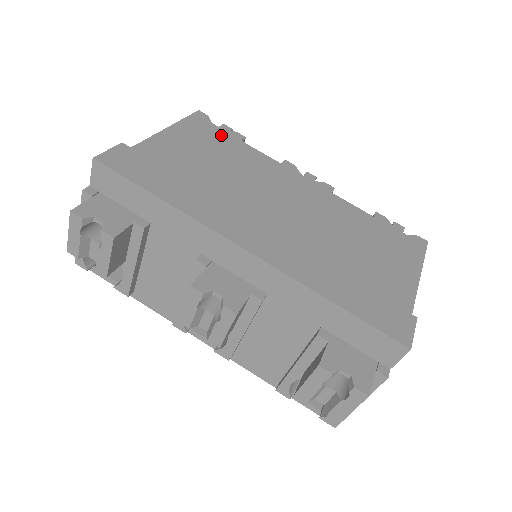
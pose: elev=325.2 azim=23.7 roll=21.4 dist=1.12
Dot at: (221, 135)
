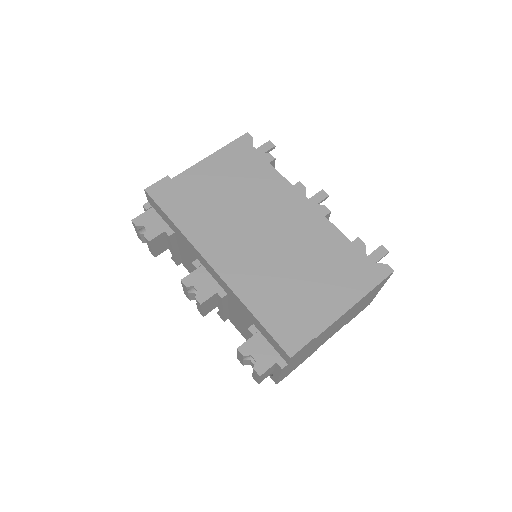
Dot at: (254, 158)
